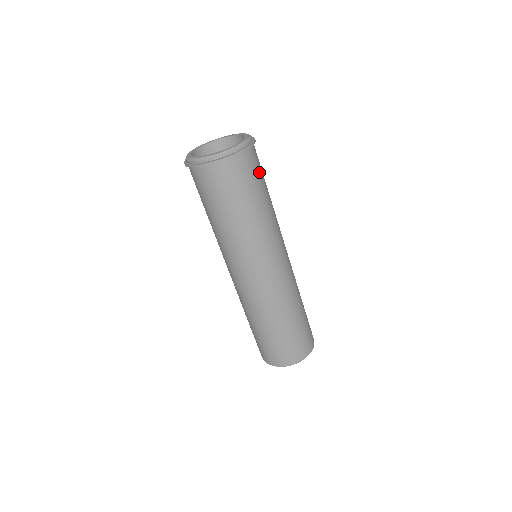
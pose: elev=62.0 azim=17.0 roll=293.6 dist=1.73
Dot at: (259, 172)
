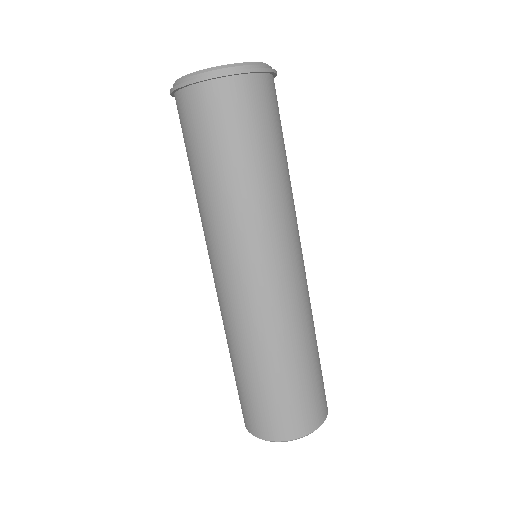
Dot at: (243, 121)
